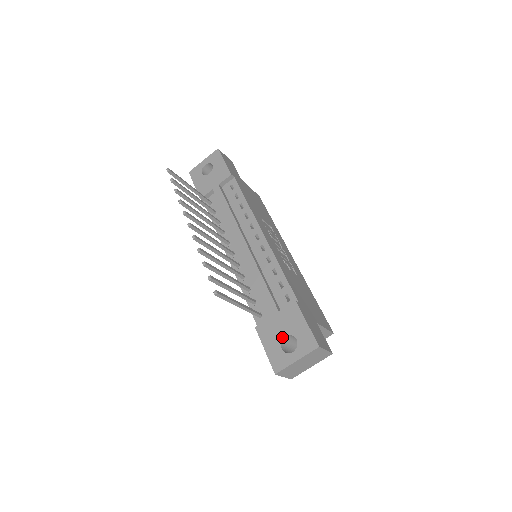
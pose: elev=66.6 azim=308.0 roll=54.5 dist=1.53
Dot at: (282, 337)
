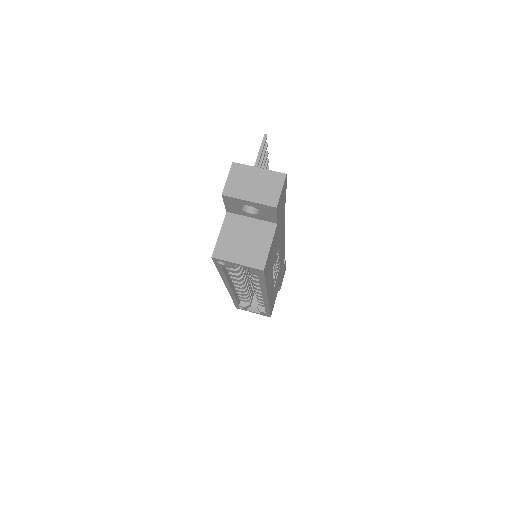
Dot at: occluded
